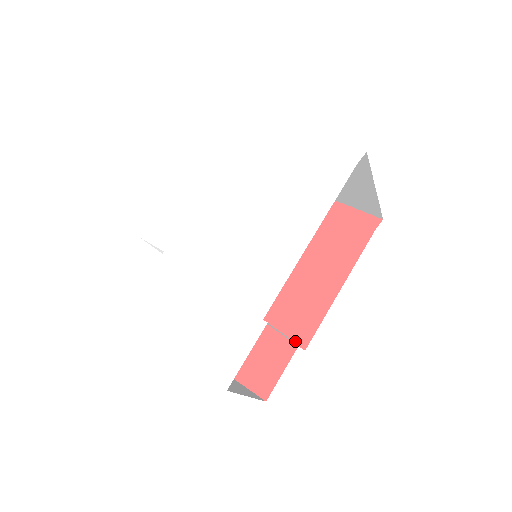
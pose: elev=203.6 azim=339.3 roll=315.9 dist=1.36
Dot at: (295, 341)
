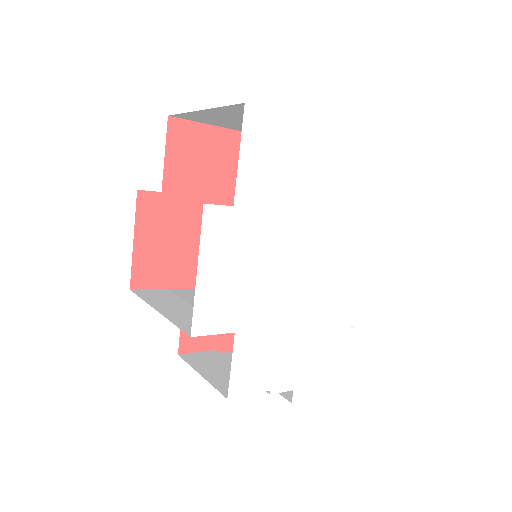
Dot at: occluded
